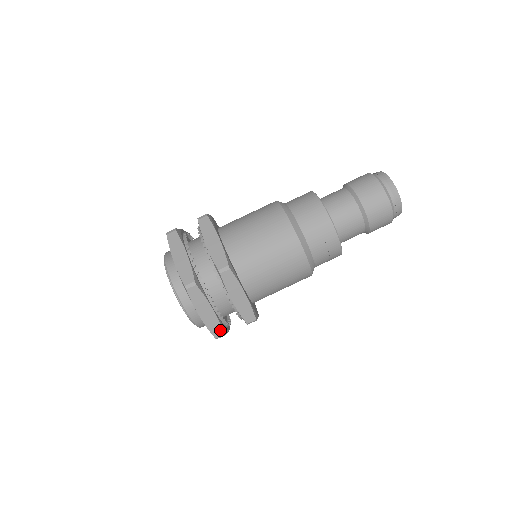
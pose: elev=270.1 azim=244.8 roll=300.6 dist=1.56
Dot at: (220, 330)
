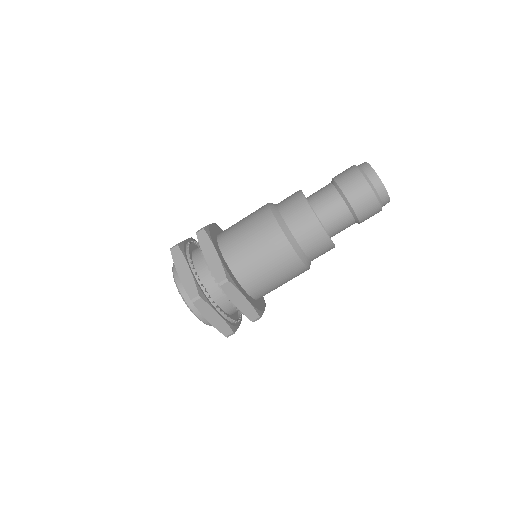
Dot at: occluded
